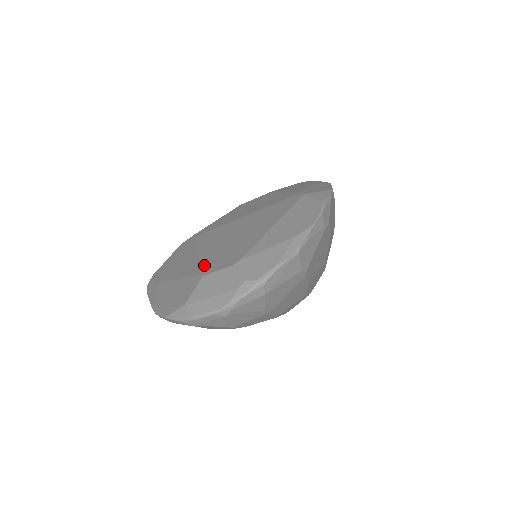
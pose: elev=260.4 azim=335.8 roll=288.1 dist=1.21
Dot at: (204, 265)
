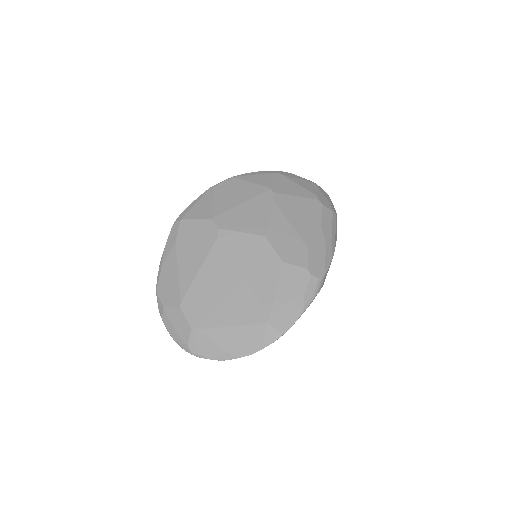
Dot at: (188, 296)
